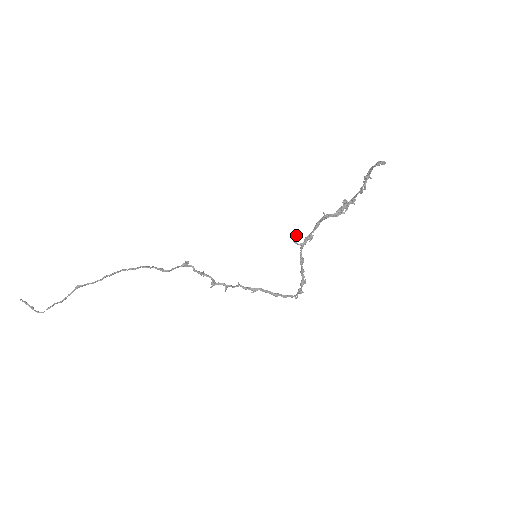
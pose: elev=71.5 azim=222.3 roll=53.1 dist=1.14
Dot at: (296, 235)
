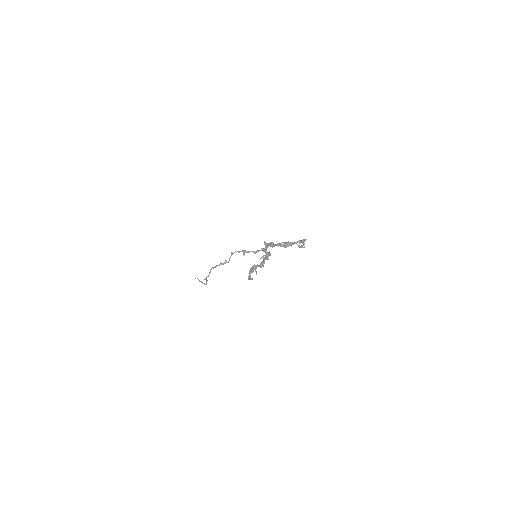
Dot at: occluded
